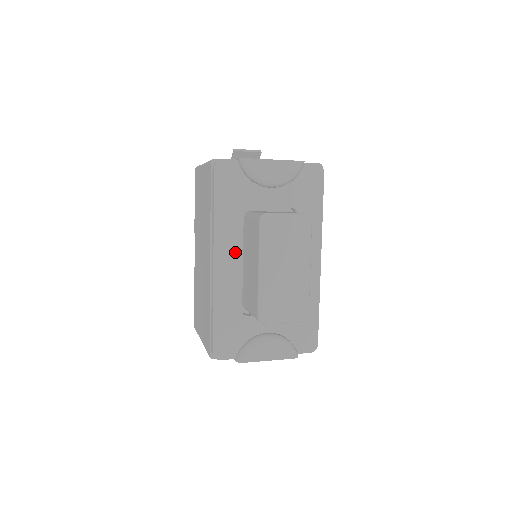
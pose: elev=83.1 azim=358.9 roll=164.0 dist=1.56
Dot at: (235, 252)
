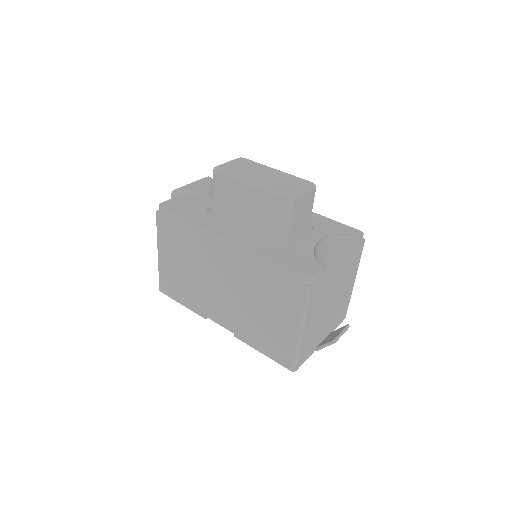
Dot at: (231, 227)
